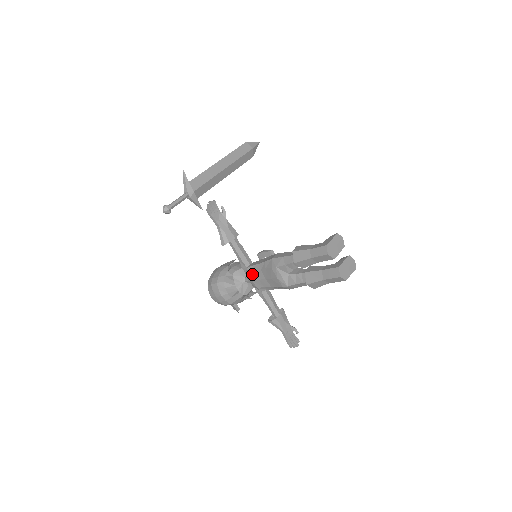
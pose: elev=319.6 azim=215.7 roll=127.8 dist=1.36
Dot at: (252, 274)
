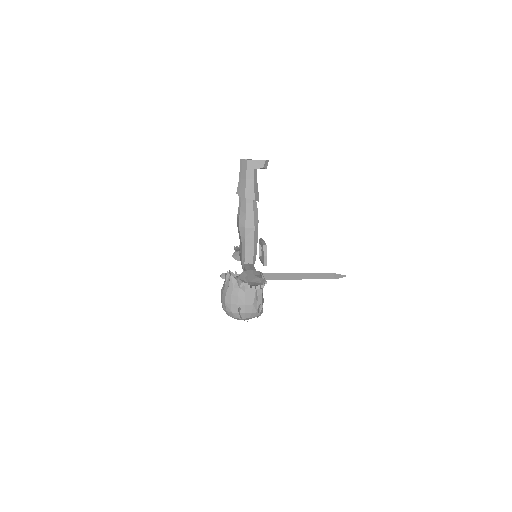
Dot at: (240, 256)
